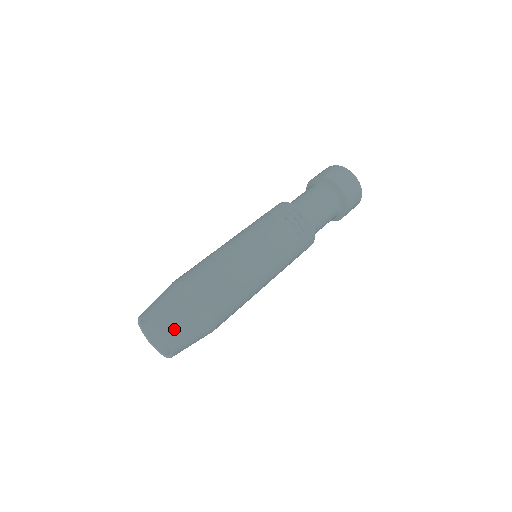
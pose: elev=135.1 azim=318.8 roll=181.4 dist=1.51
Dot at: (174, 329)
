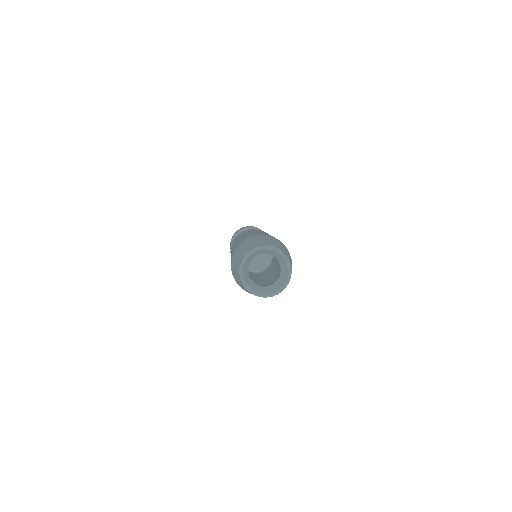
Dot at: (264, 243)
